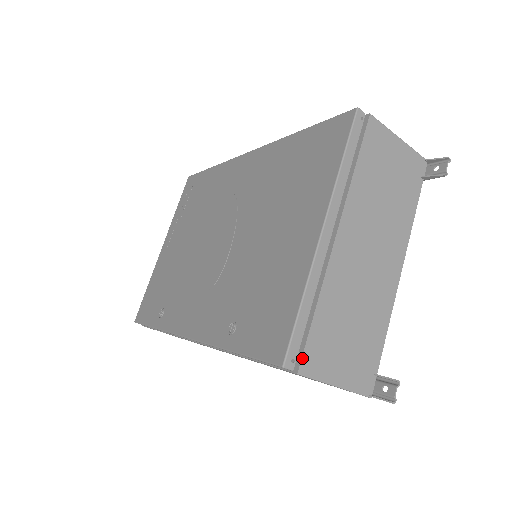
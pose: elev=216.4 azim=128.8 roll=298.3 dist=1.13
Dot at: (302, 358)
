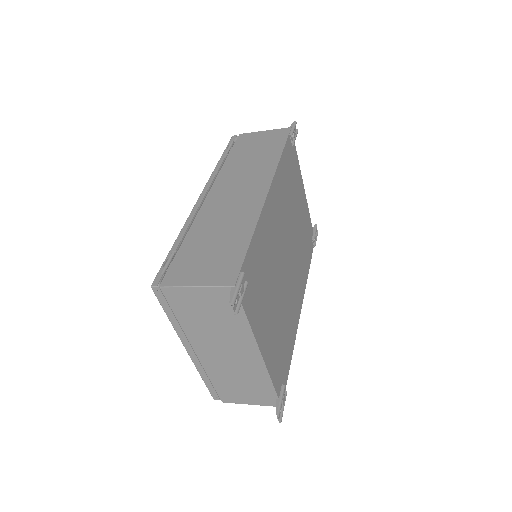
Dot at: (220, 398)
